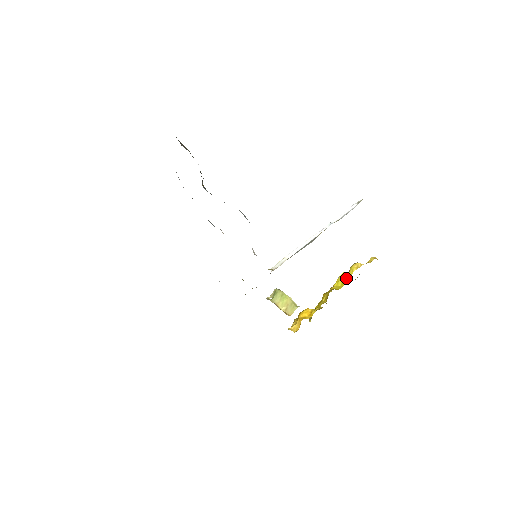
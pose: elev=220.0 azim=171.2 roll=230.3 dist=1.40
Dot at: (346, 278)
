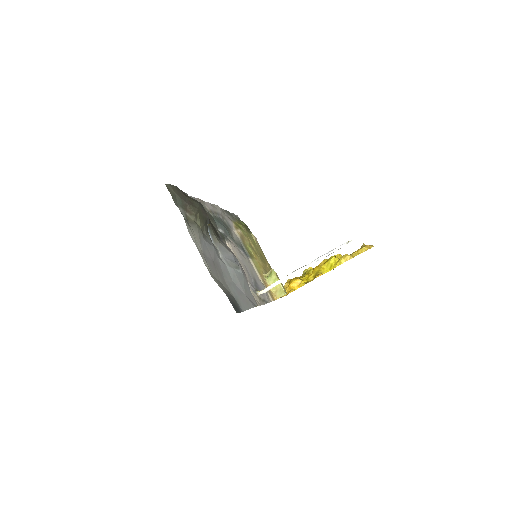
Dot at: (334, 265)
